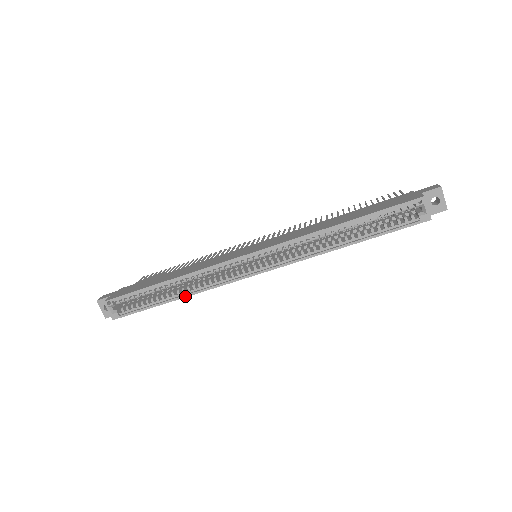
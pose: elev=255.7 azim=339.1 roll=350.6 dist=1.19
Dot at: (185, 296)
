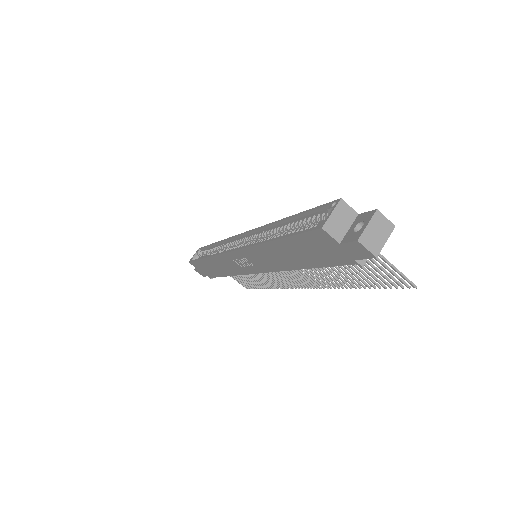
Dot at: (208, 257)
